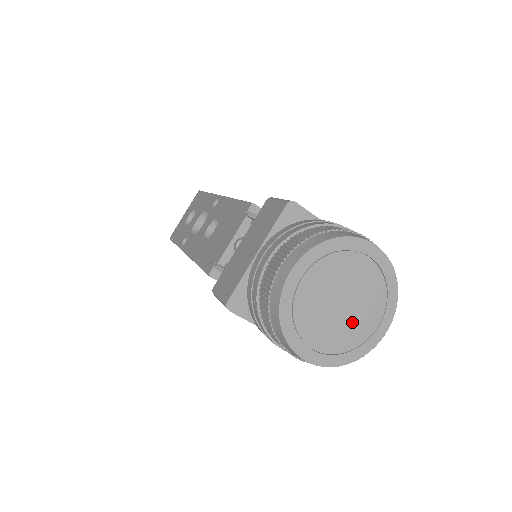
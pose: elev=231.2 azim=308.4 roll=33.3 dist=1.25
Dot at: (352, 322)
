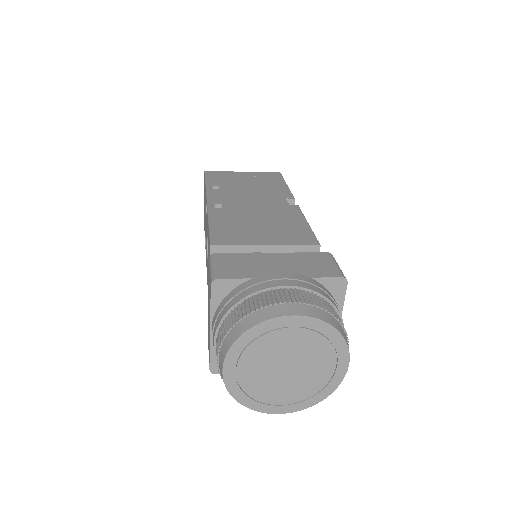
Dot at: (307, 375)
